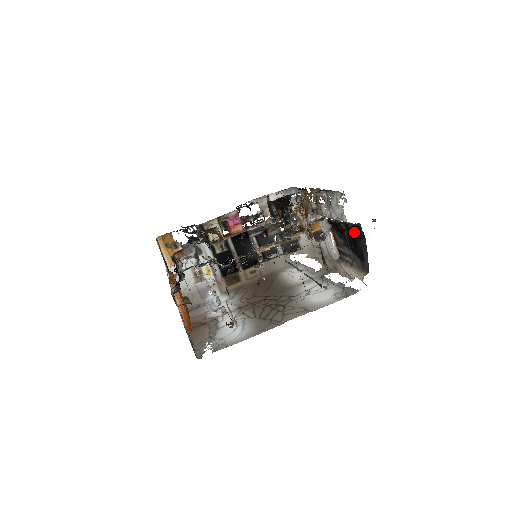
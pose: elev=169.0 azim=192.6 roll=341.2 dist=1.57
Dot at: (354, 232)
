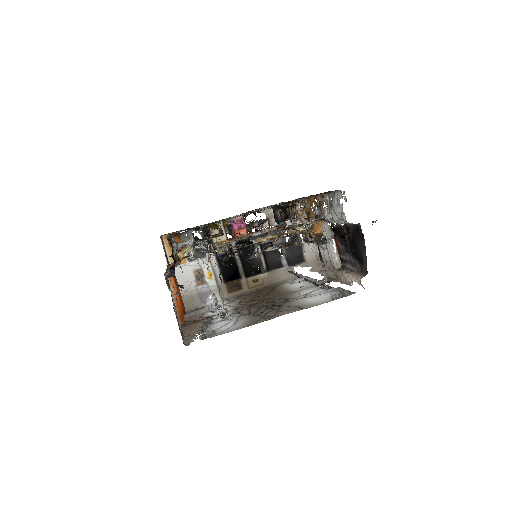
Dot at: (354, 234)
